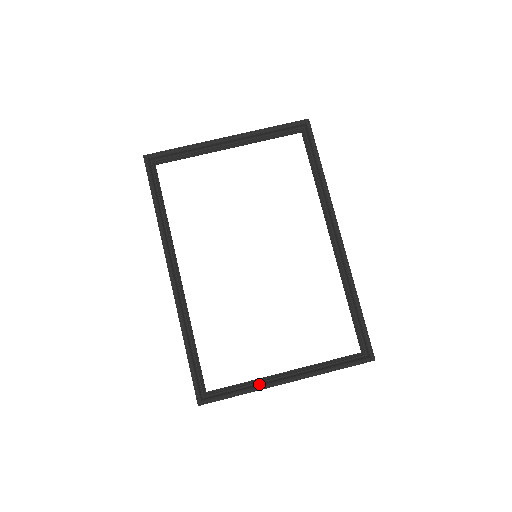
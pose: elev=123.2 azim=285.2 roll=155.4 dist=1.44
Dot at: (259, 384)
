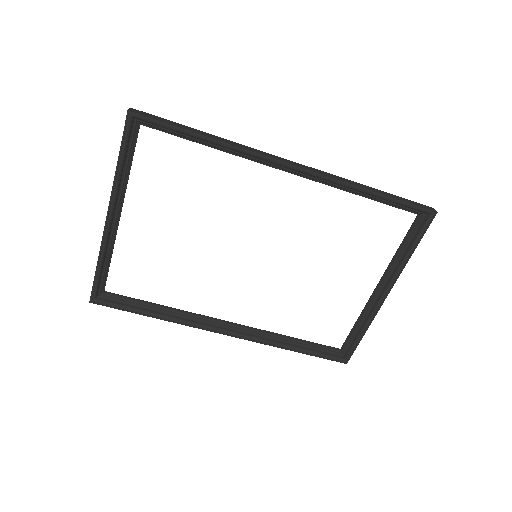
Dot at: (368, 314)
